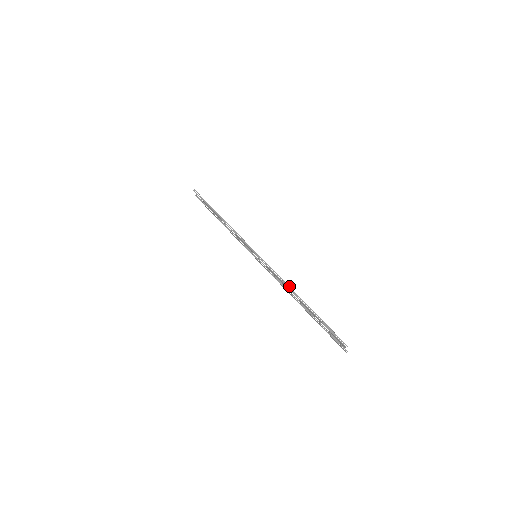
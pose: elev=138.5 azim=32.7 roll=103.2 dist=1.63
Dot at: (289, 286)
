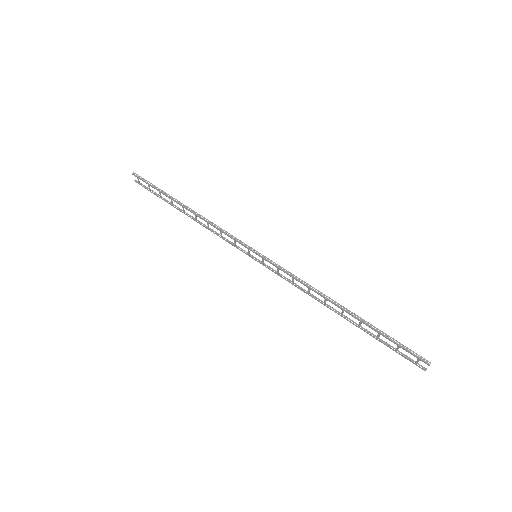
Dot at: (321, 292)
